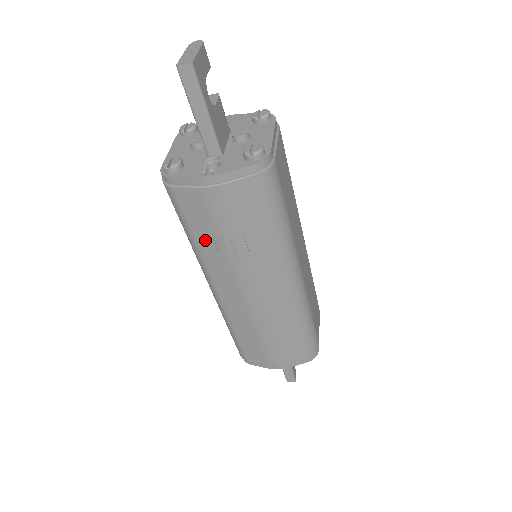
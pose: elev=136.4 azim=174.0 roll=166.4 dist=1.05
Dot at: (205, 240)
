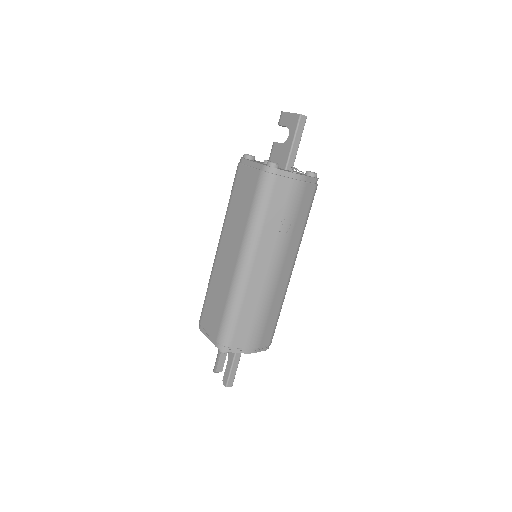
Dot at: (272, 219)
